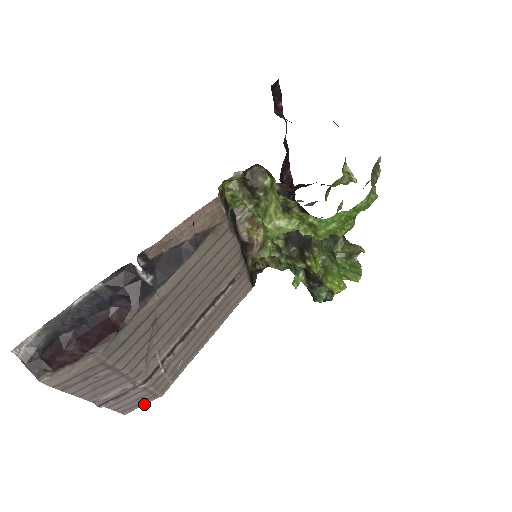
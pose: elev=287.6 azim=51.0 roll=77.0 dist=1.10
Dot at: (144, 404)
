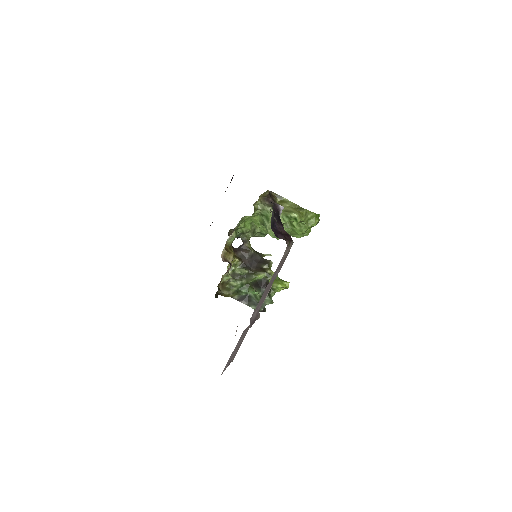
Dot at: (227, 366)
